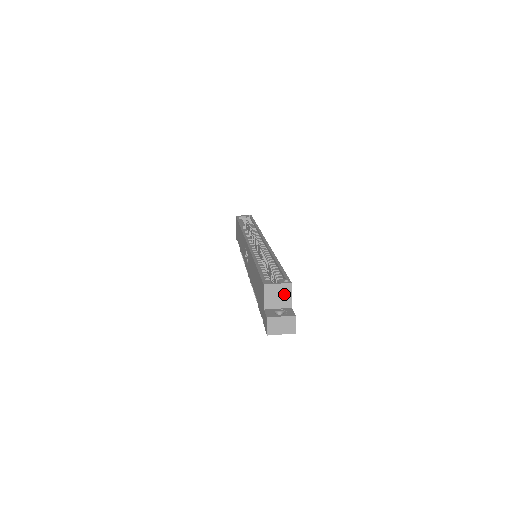
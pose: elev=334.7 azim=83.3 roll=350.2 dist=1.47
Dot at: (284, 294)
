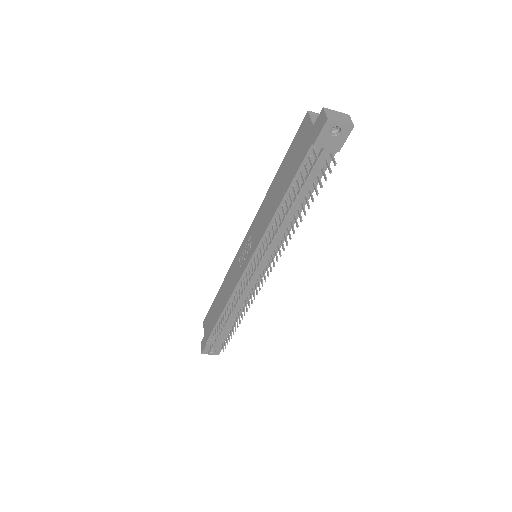
Dot at: occluded
